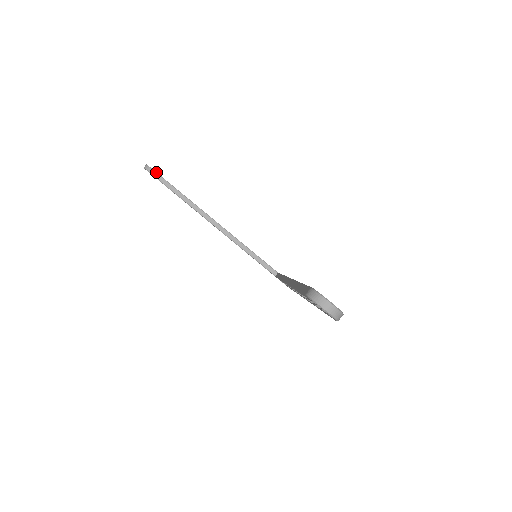
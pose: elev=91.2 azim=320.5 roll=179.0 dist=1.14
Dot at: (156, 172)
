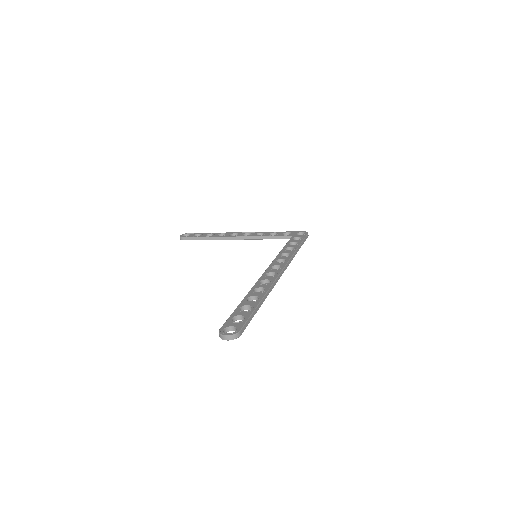
Dot at: (186, 237)
